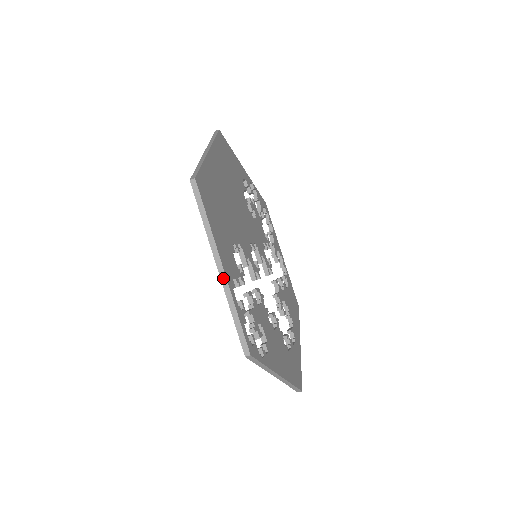
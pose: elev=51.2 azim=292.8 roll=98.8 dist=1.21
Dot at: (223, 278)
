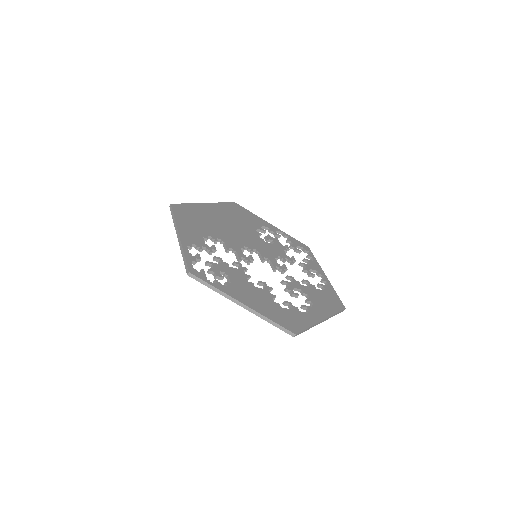
Dot at: (179, 241)
